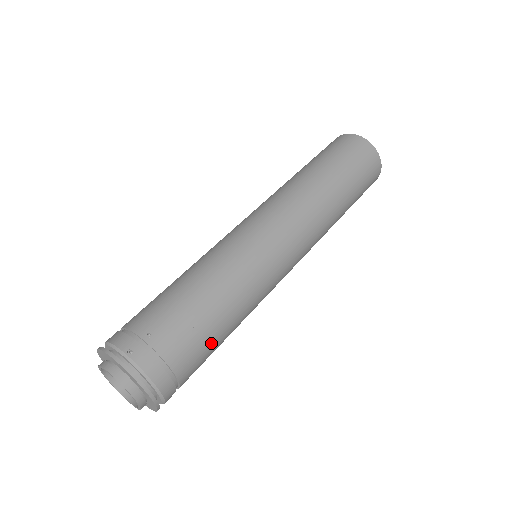
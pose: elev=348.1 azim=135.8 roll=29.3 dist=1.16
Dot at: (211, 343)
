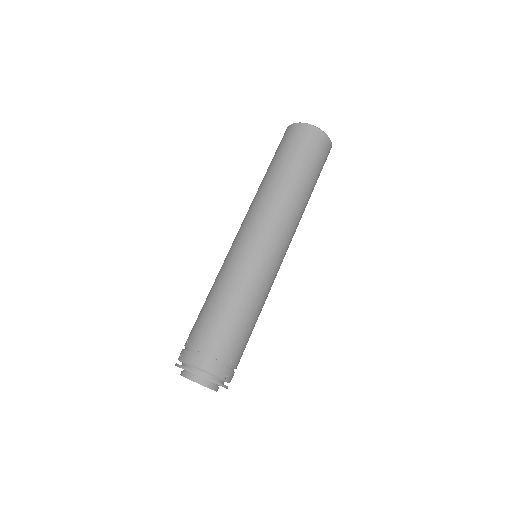
Dot at: (226, 325)
